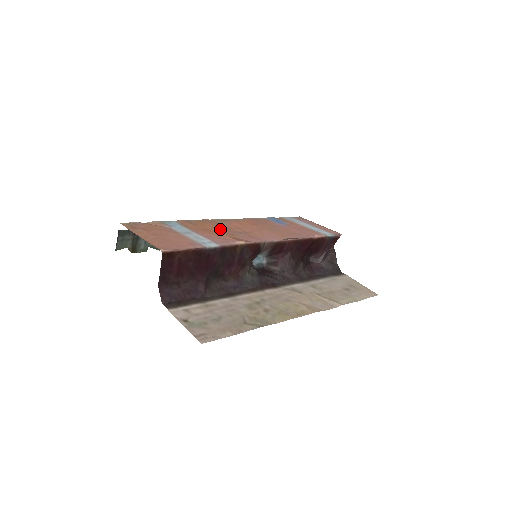
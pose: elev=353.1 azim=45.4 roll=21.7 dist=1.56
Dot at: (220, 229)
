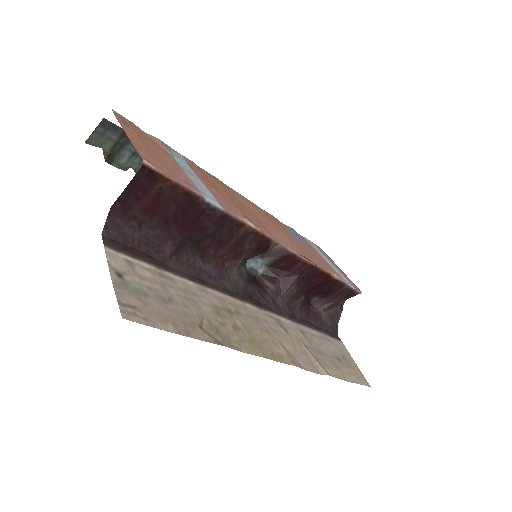
Dot at: (232, 197)
